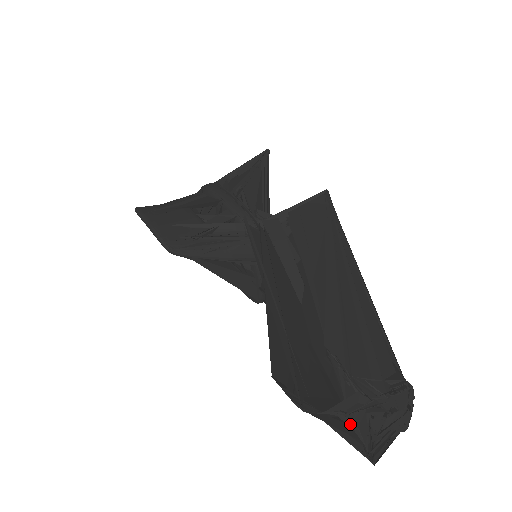
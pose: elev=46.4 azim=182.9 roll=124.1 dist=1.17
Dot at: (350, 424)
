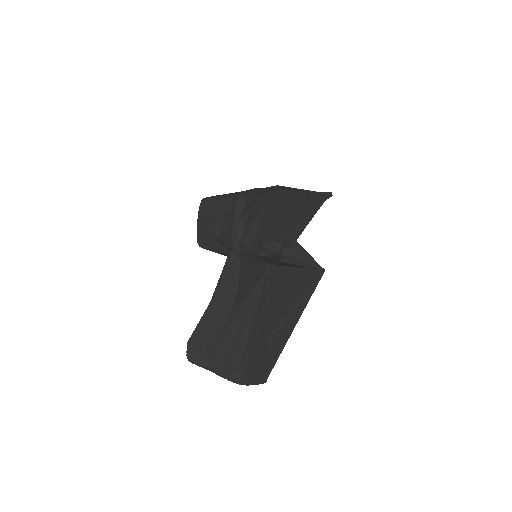
Dot at: occluded
